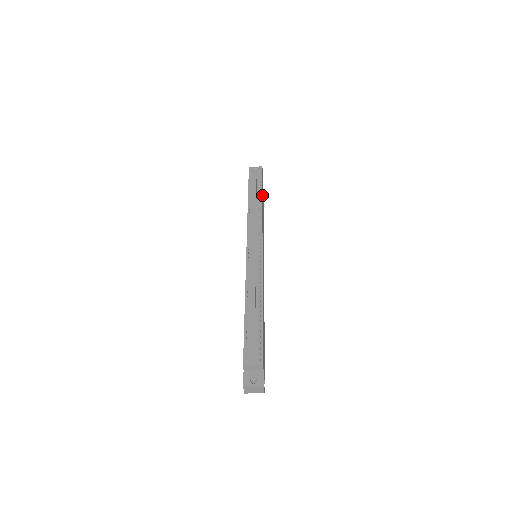
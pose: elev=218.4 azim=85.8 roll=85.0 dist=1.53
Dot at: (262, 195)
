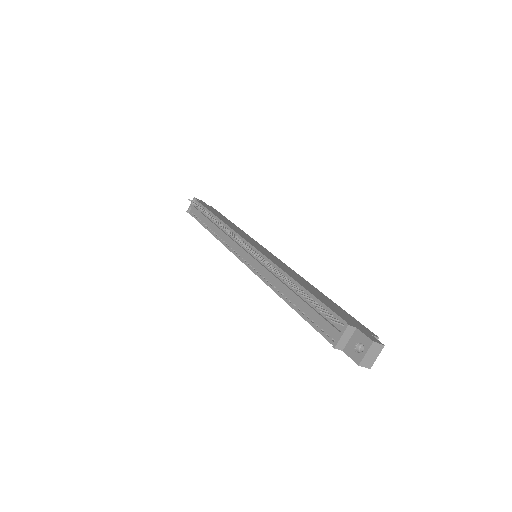
Dot at: (213, 213)
